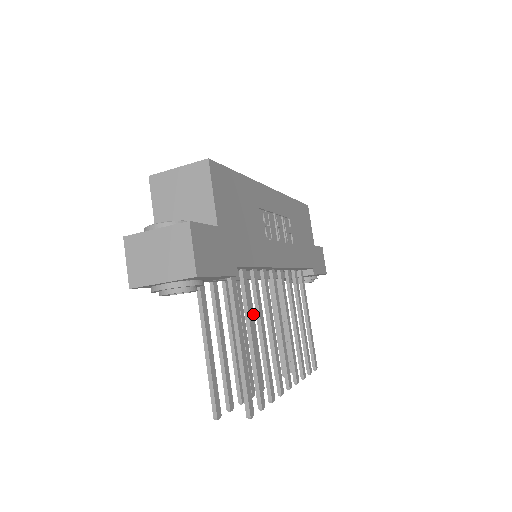
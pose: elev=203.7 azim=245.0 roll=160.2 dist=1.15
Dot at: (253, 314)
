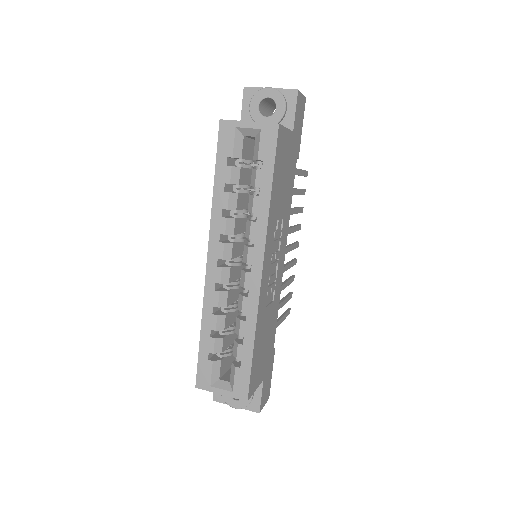
Dot at: occluded
